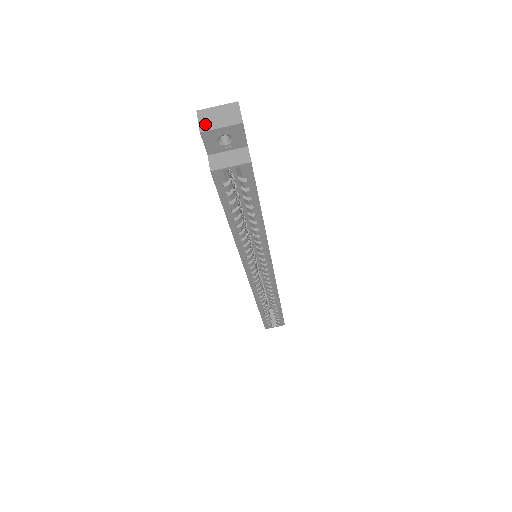
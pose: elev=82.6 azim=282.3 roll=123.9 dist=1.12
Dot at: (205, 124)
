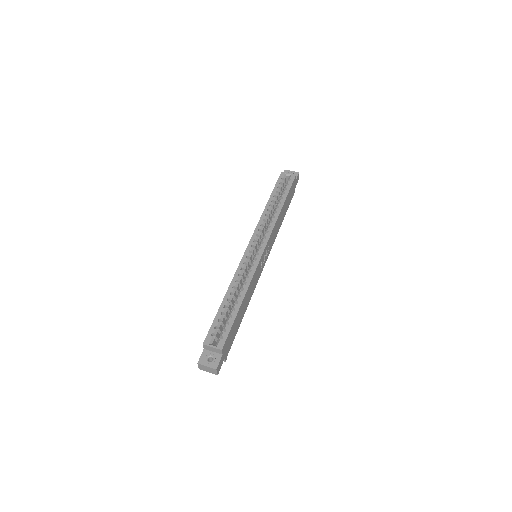
Dot at: occluded
